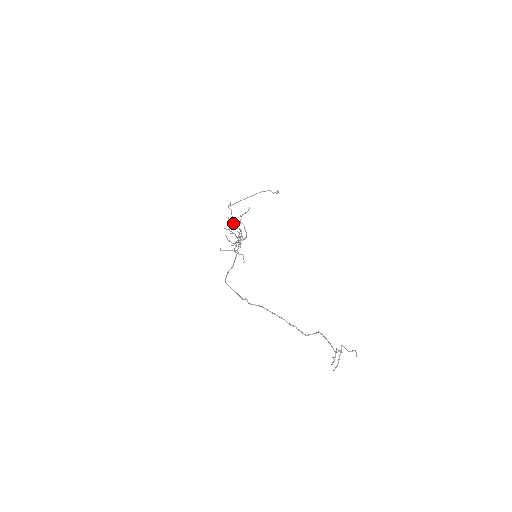
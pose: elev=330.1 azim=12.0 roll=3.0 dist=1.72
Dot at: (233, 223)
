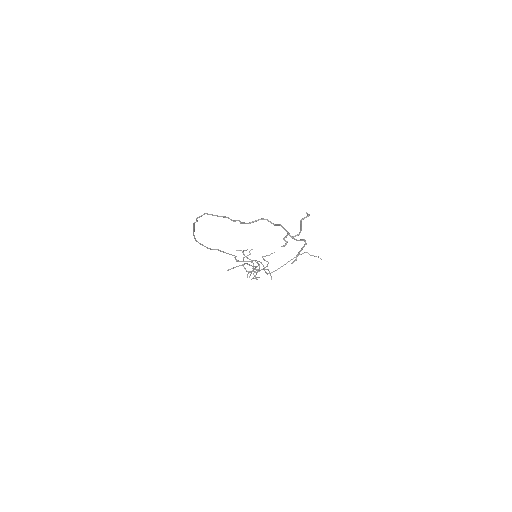
Dot at: occluded
